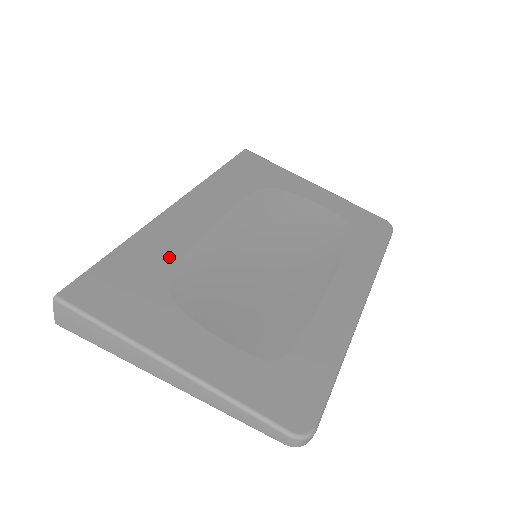
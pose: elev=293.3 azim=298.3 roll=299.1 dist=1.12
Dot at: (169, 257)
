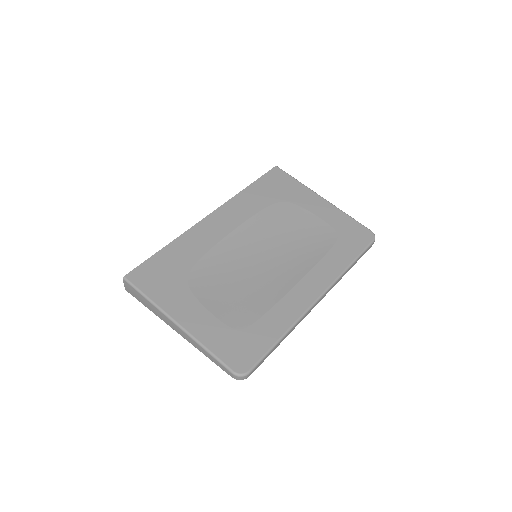
Dot at: (193, 256)
